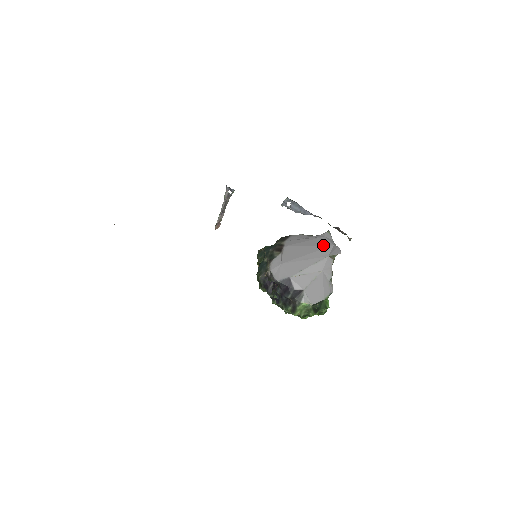
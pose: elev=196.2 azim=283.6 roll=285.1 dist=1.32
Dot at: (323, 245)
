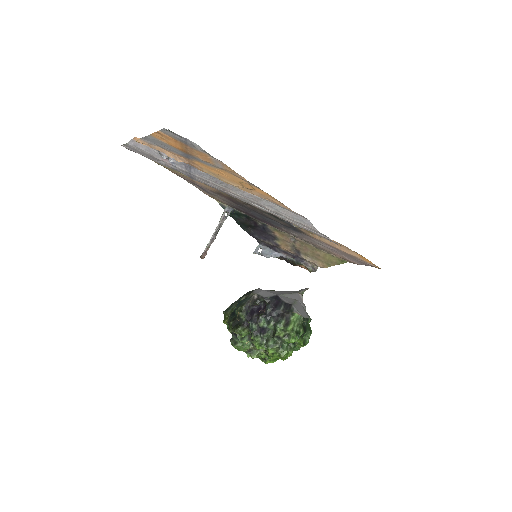
Dot at: occluded
